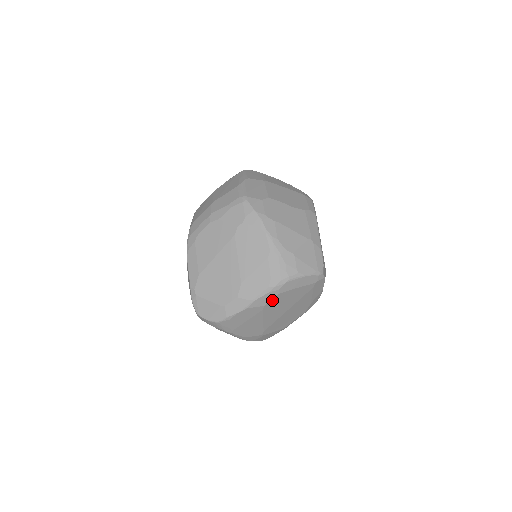
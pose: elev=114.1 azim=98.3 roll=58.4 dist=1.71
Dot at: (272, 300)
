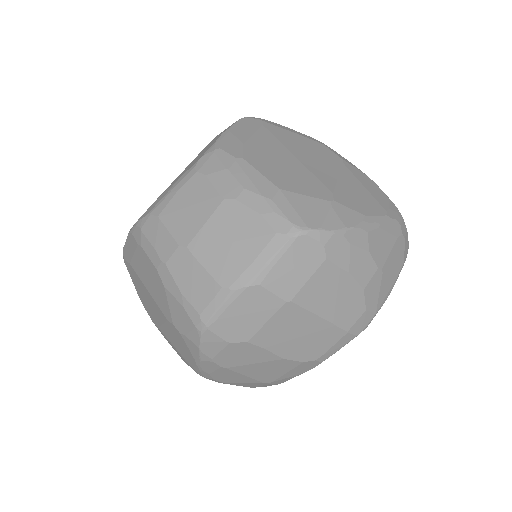
Dot at: occluded
